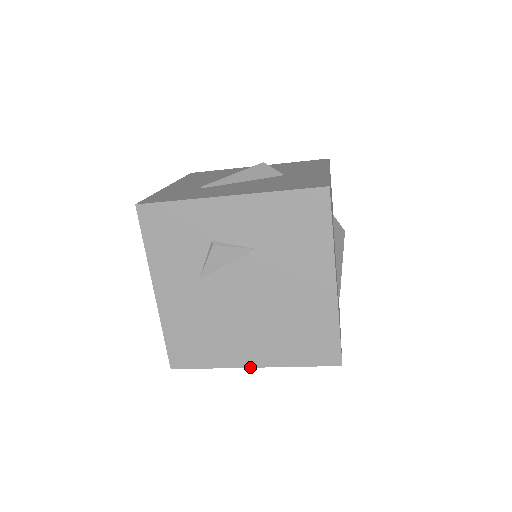
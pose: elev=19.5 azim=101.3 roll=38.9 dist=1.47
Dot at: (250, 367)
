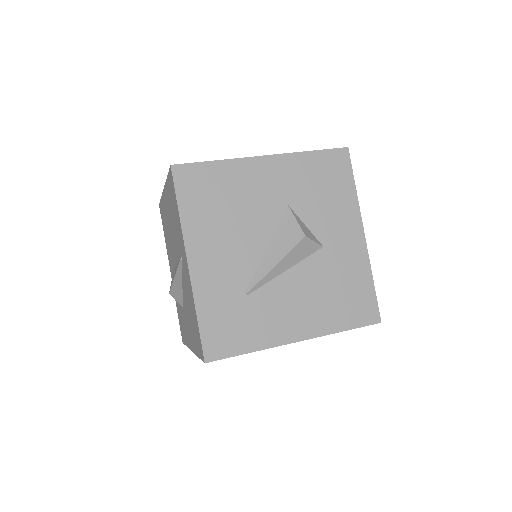
Dot at: occluded
